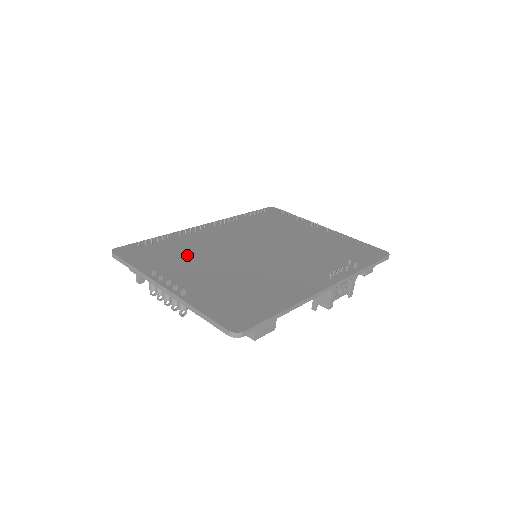
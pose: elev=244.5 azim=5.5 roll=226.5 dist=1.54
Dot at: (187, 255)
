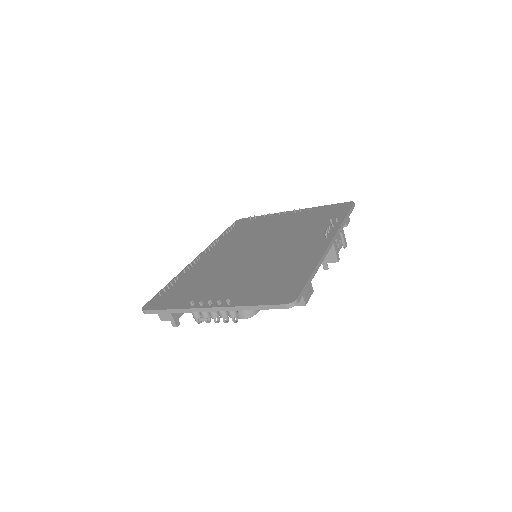
Dot at: (205, 281)
